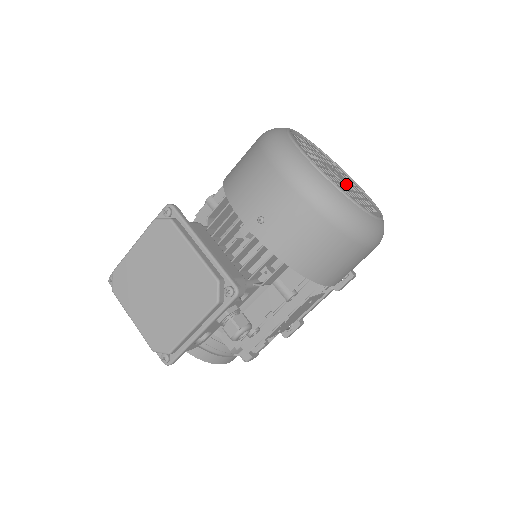
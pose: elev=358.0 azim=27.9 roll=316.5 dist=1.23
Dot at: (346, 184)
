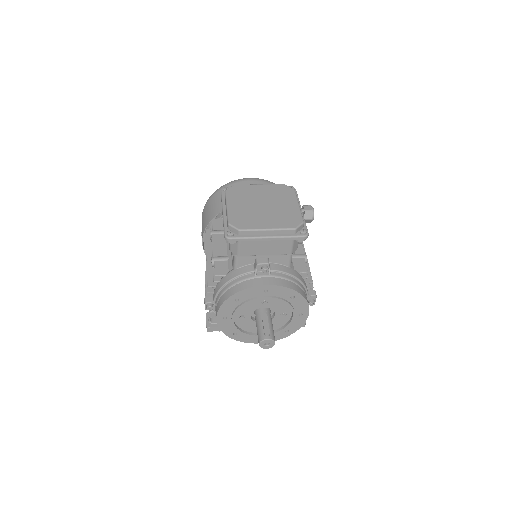
Dot at: occluded
